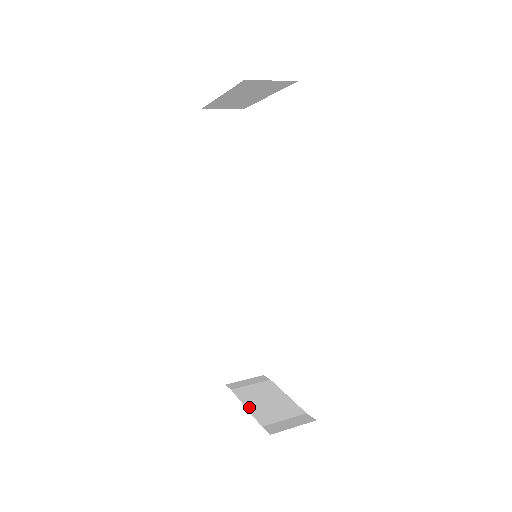
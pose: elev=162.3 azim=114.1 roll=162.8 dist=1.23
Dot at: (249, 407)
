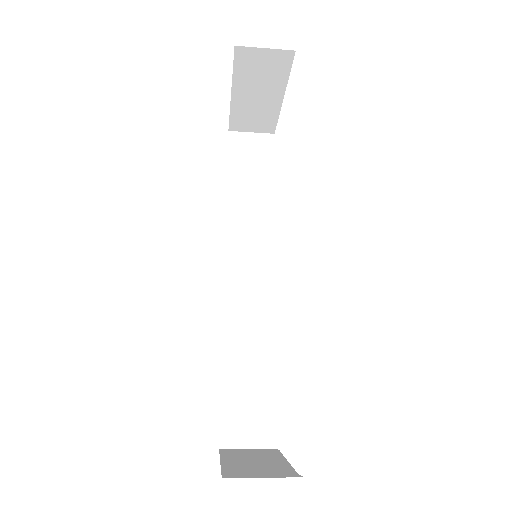
Dot at: (224, 461)
